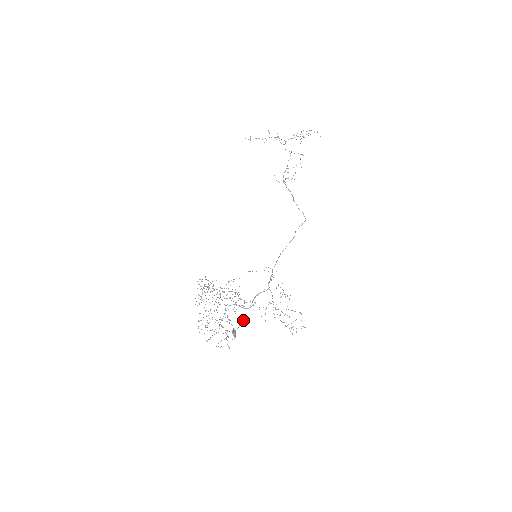
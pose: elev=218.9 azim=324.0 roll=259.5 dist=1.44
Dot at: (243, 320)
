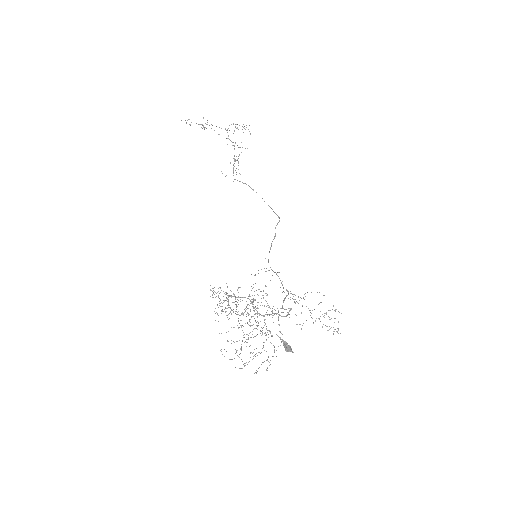
Dot at: (280, 332)
